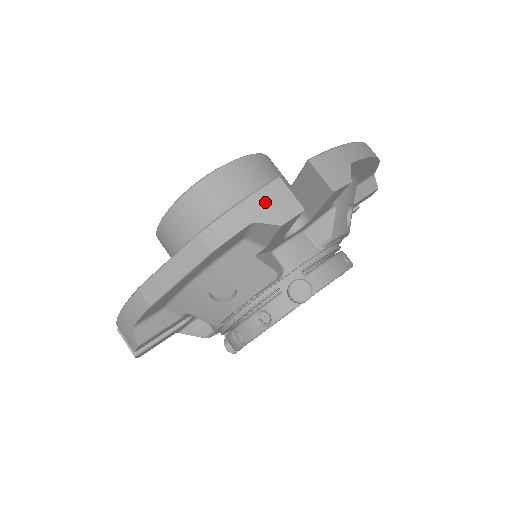
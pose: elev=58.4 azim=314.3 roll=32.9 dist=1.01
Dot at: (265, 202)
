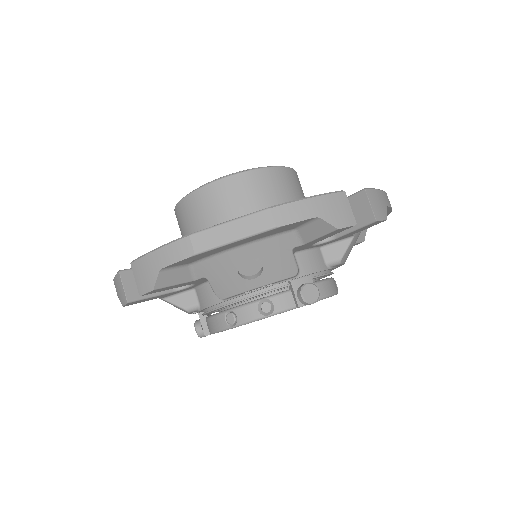
Dot at: (331, 205)
